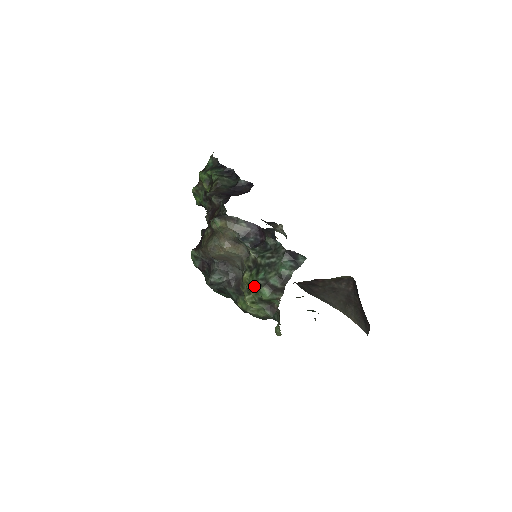
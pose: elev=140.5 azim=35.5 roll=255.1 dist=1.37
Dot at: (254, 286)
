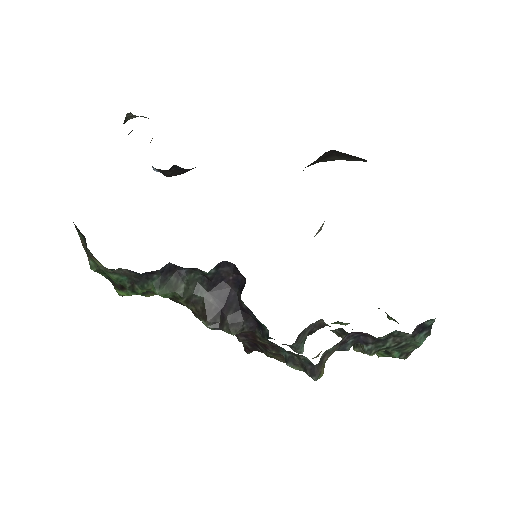
Dot at: occluded
